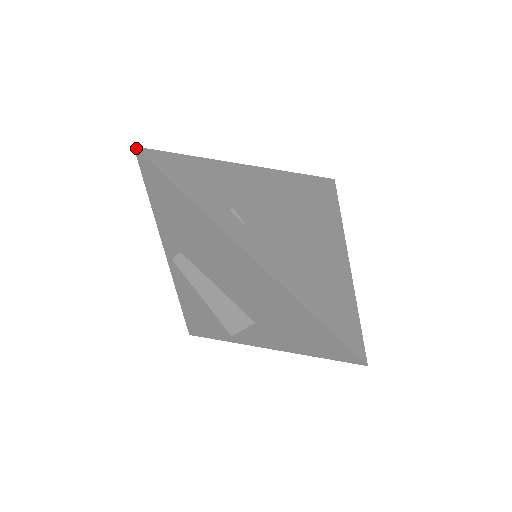
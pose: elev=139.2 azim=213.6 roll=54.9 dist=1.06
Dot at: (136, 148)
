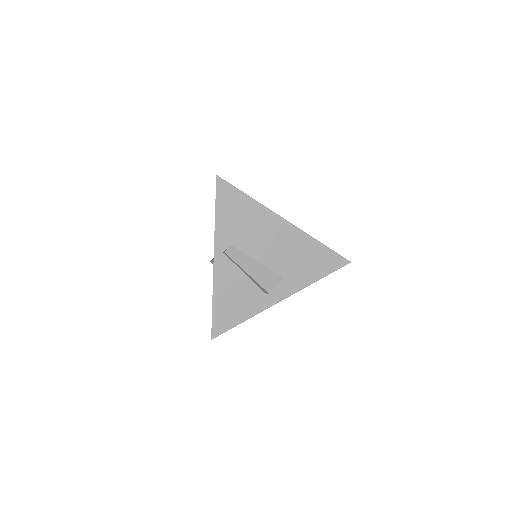
Dot at: (218, 176)
